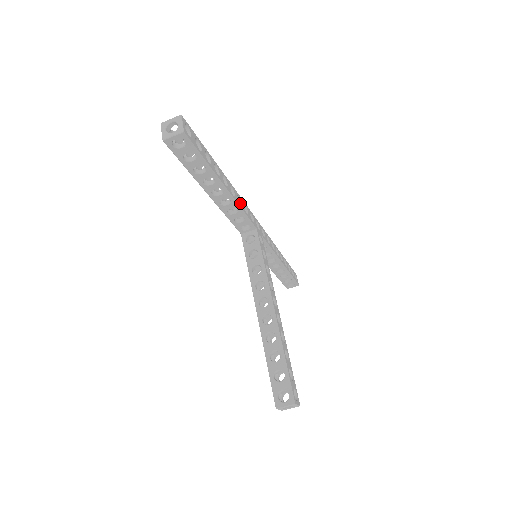
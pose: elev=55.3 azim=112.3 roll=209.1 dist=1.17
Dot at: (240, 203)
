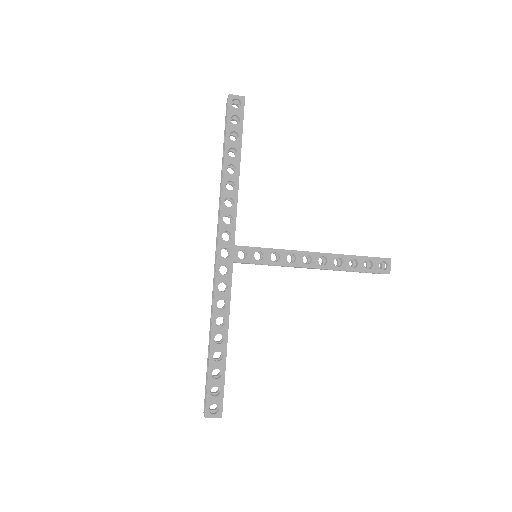
Dot at: occluded
